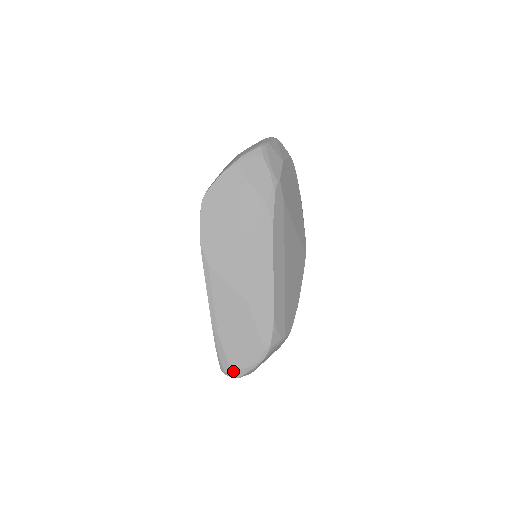
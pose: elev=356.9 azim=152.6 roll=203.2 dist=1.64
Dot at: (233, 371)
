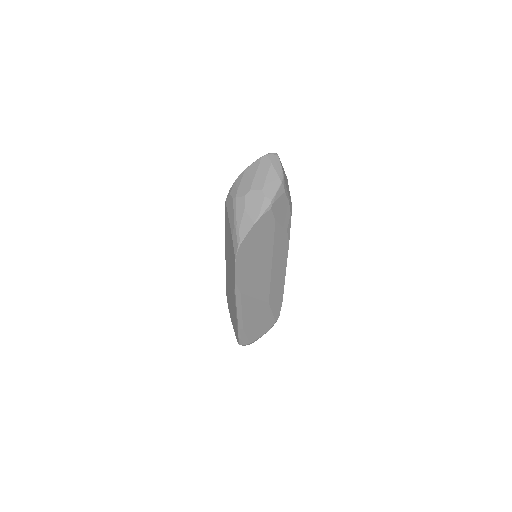
Dot at: occluded
